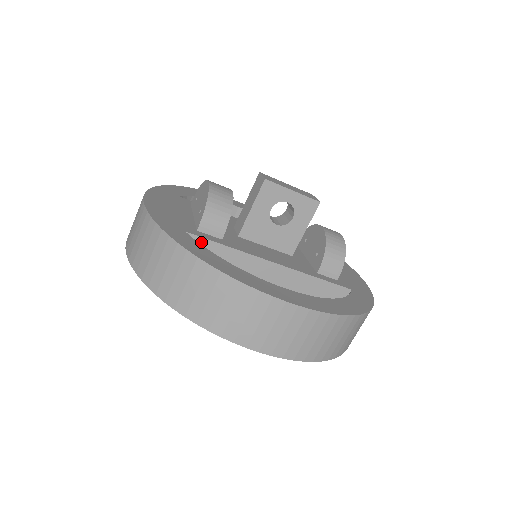
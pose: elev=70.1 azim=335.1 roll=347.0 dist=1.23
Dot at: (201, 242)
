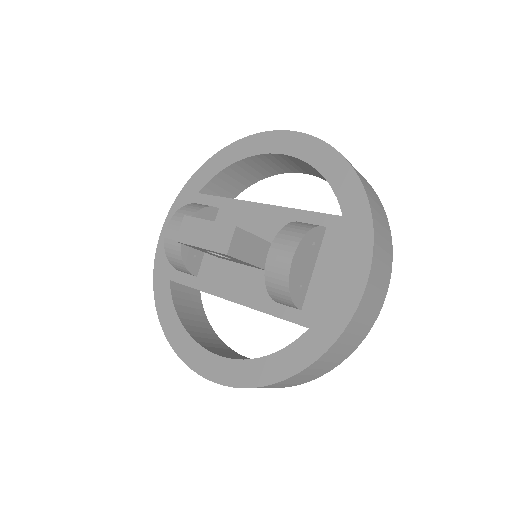
Dot at: (183, 284)
